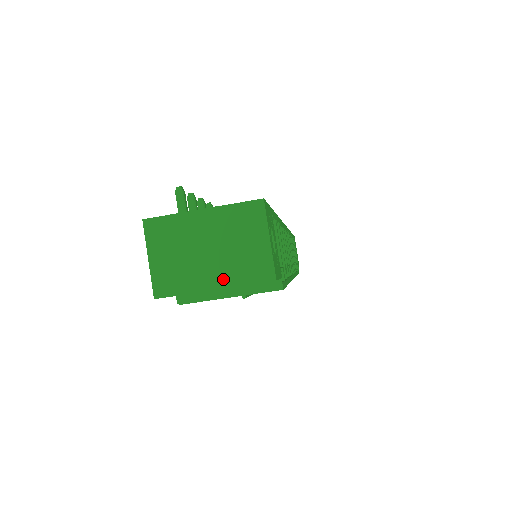
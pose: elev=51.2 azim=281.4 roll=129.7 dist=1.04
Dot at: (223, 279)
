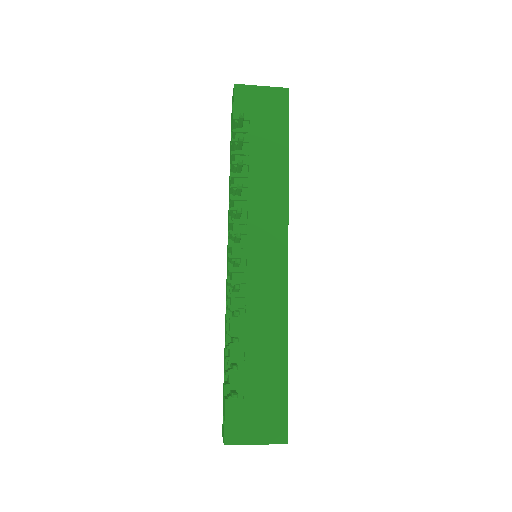
Dot at: occluded
